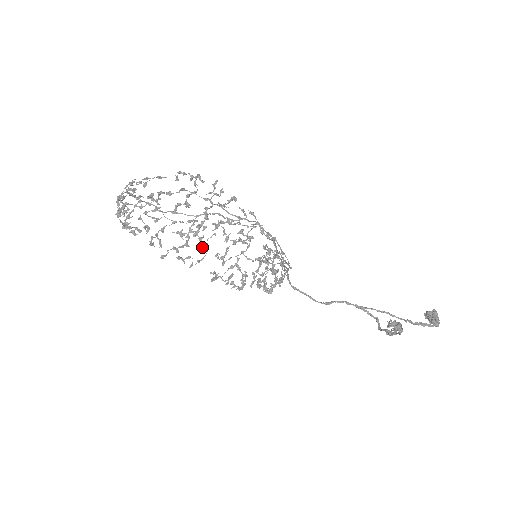
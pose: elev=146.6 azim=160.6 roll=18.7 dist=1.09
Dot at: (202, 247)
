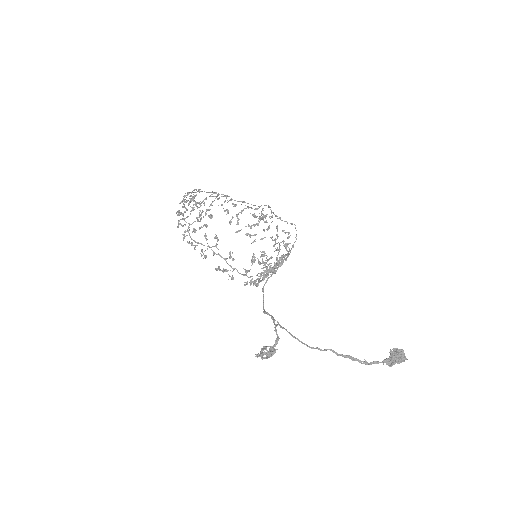
Dot at: (263, 229)
